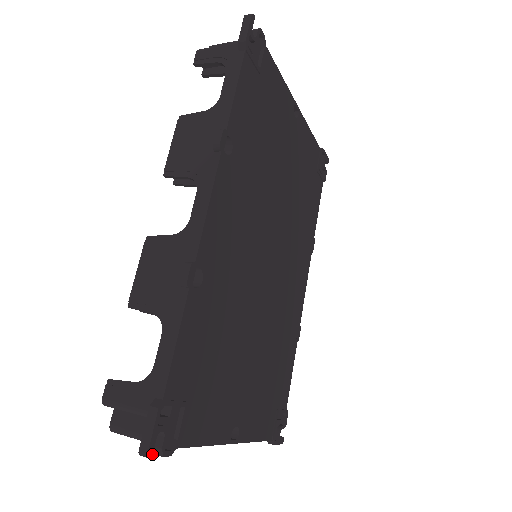
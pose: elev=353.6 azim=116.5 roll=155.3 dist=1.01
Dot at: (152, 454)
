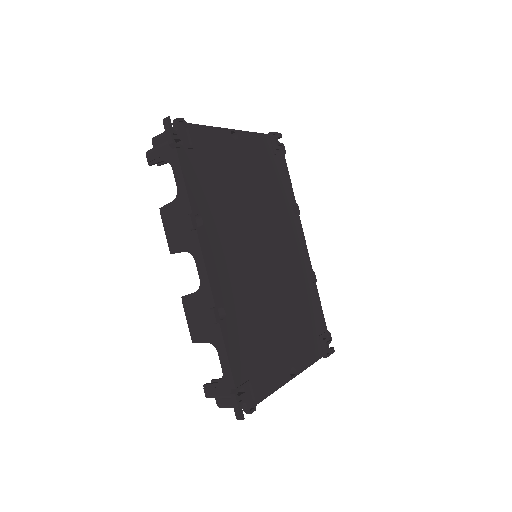
Dot at: occluded
